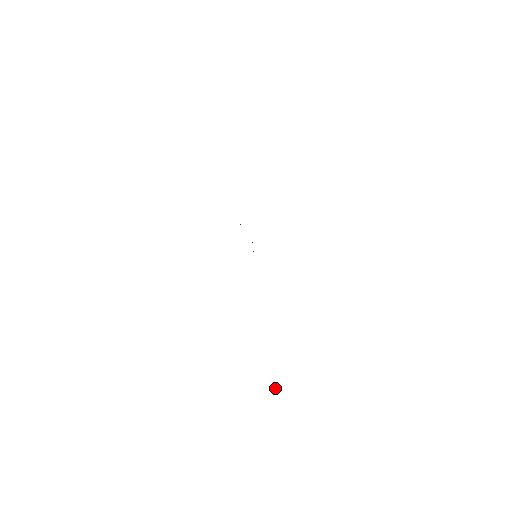
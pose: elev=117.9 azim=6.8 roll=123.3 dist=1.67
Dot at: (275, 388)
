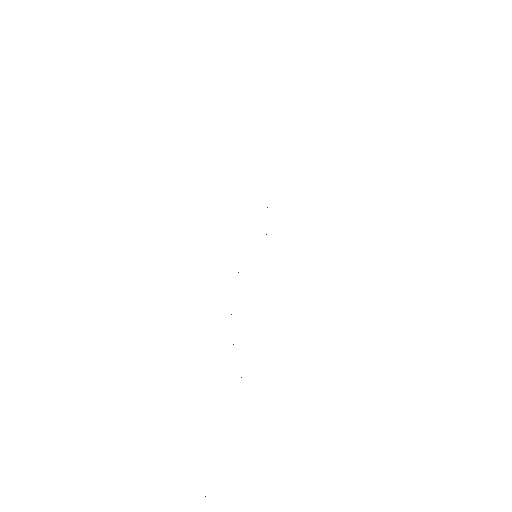
Dot at: occluded
